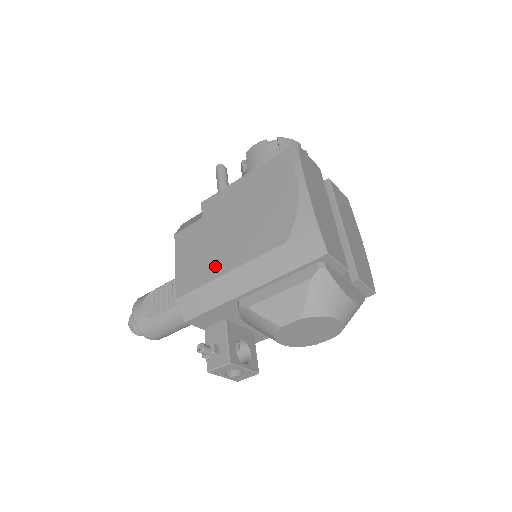
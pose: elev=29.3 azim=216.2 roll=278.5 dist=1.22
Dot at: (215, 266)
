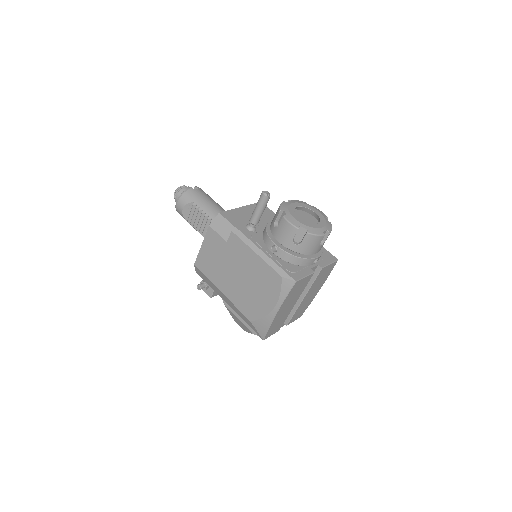
Dot at: (218, 280)
